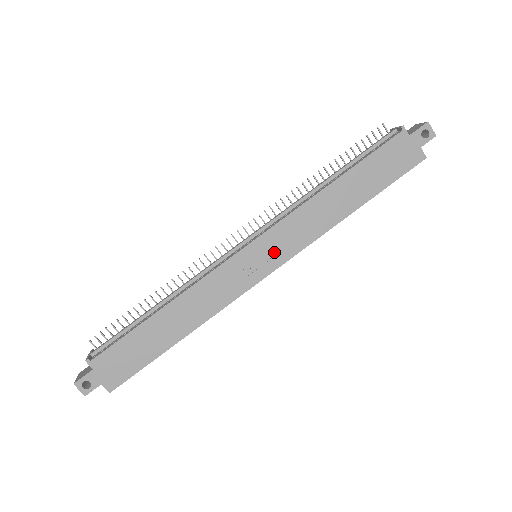
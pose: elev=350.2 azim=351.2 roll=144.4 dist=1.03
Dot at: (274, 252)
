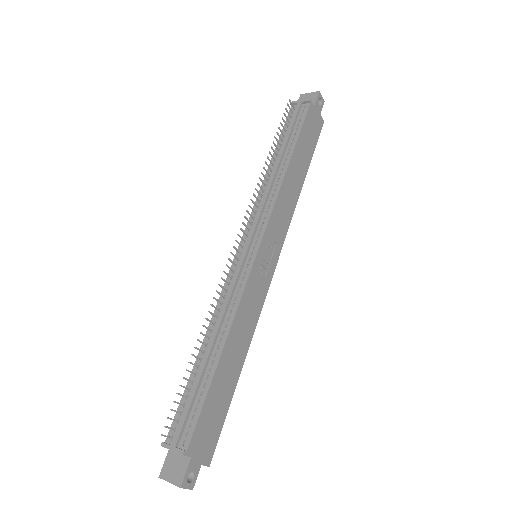
Dot at: (273, 245)
